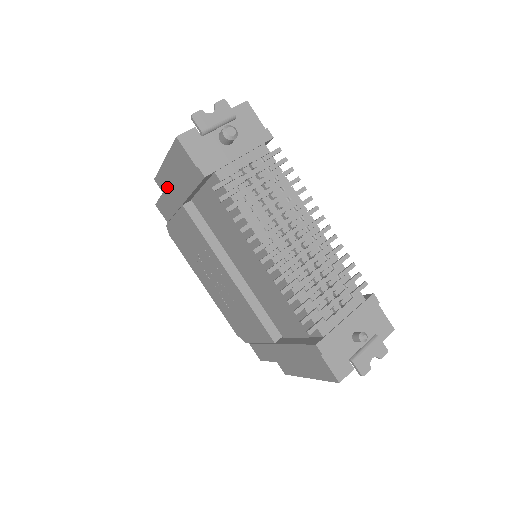
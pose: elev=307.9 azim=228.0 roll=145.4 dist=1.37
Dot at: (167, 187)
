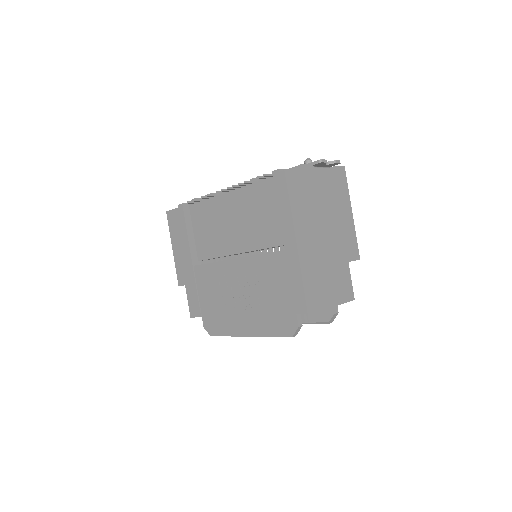
Dot at: (183, 270)
